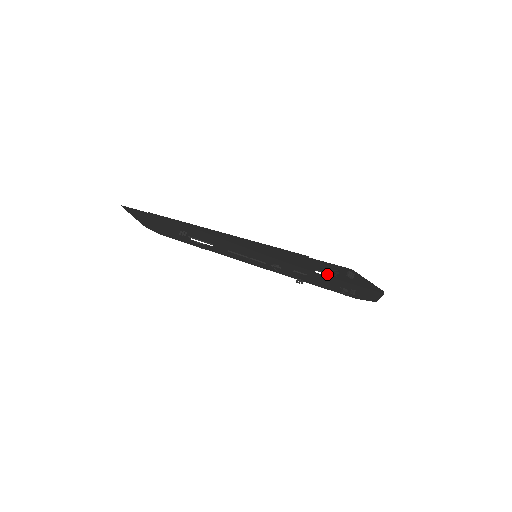
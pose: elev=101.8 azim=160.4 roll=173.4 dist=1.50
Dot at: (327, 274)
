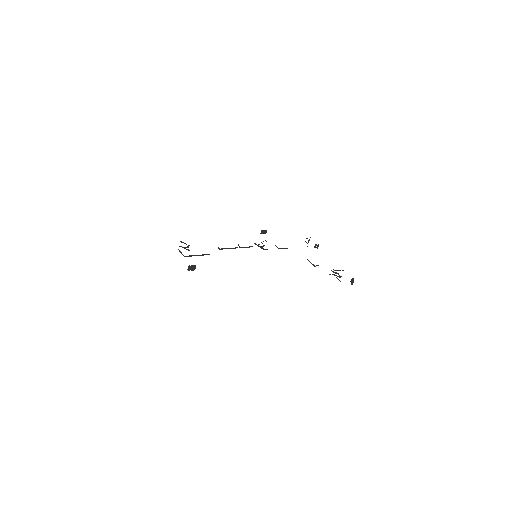
Dot at: occluded
